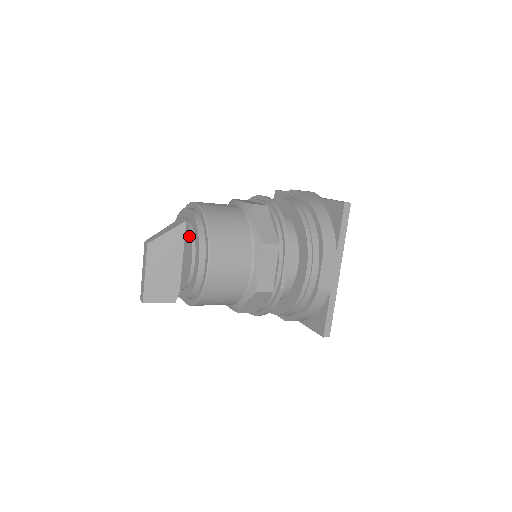
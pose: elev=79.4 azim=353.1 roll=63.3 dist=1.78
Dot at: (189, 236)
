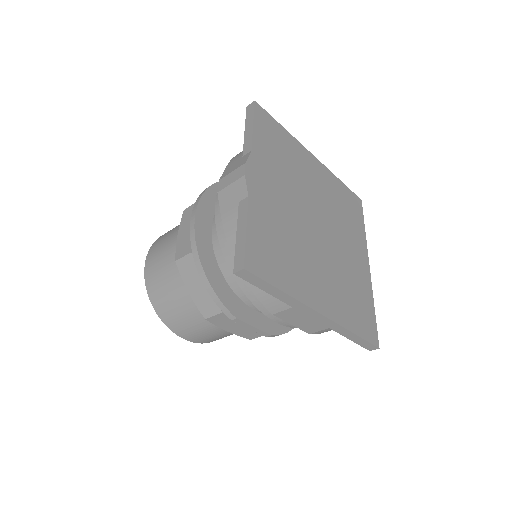
Dot at: occluded
